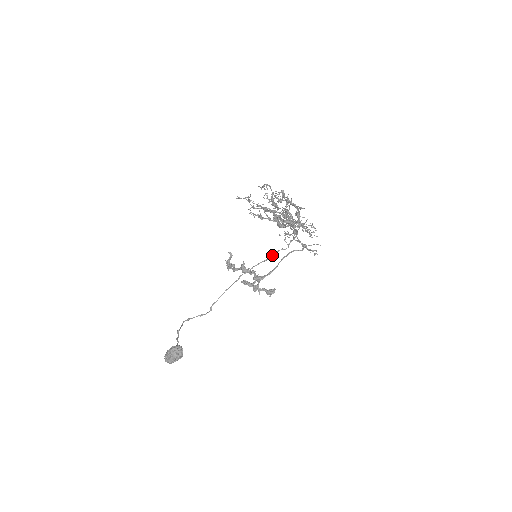
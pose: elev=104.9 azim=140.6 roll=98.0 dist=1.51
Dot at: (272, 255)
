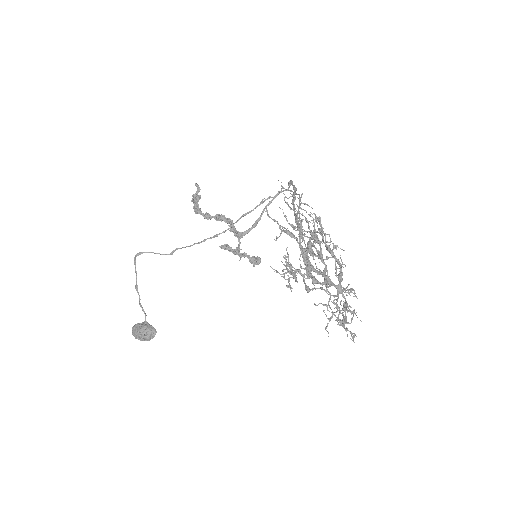
Dot at: occluded
